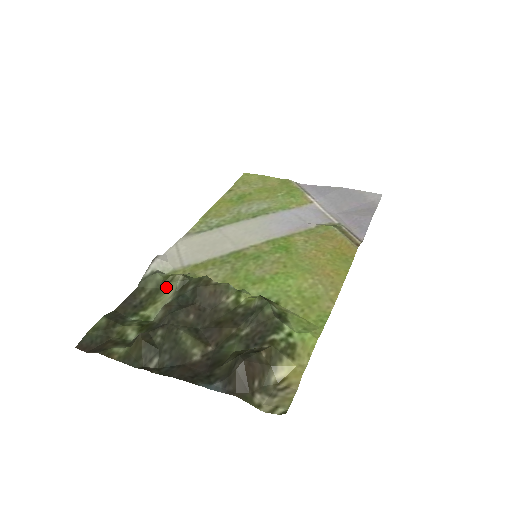
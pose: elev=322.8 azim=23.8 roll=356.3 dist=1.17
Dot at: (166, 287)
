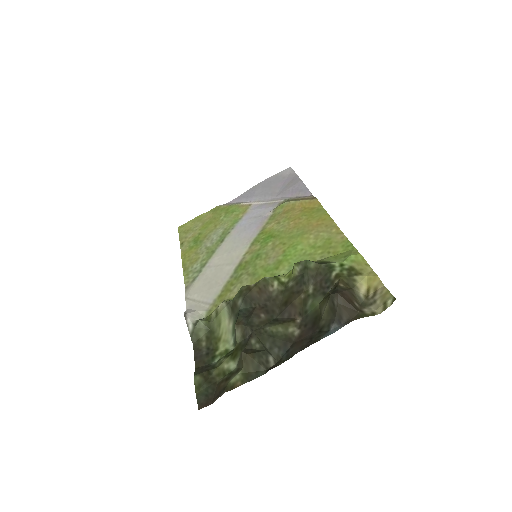
Dot at: (217, 322)
